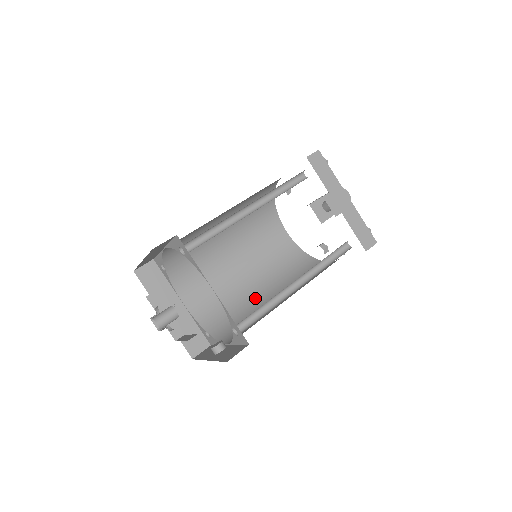
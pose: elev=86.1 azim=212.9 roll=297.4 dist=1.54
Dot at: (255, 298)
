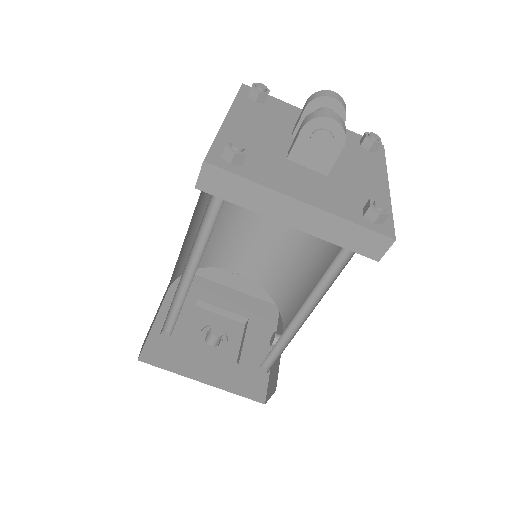
Dot at: (301, 254)
